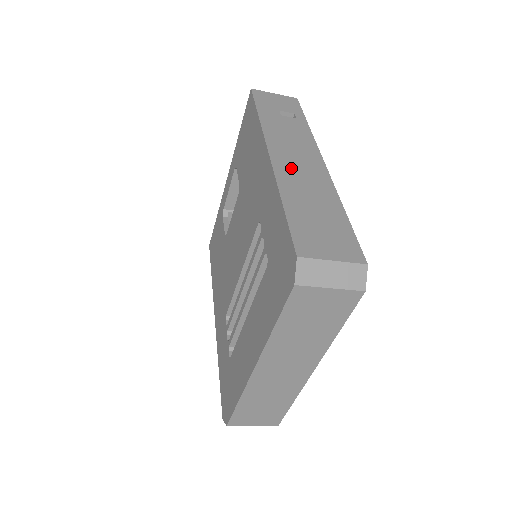
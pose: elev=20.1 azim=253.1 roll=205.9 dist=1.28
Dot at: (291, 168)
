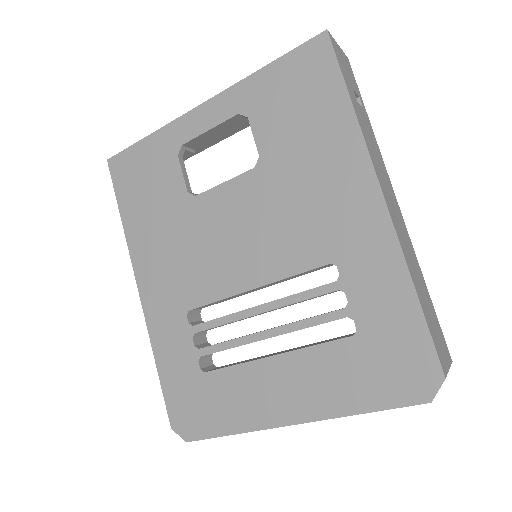
Dot at: (396, 220)
